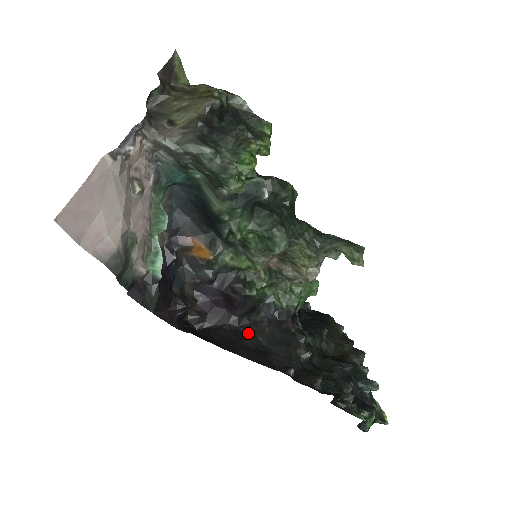
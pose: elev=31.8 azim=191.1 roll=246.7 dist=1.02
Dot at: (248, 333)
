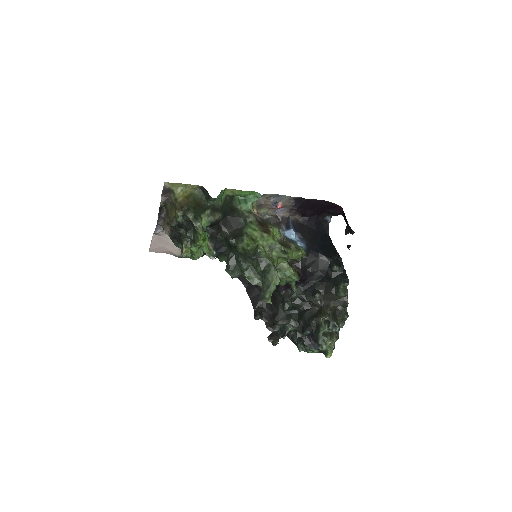
Dot at: occluded
